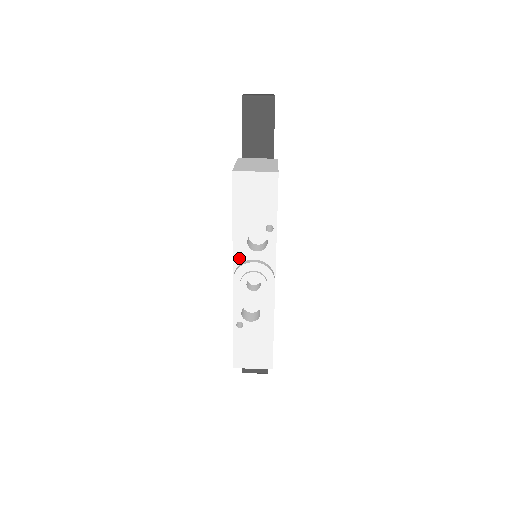
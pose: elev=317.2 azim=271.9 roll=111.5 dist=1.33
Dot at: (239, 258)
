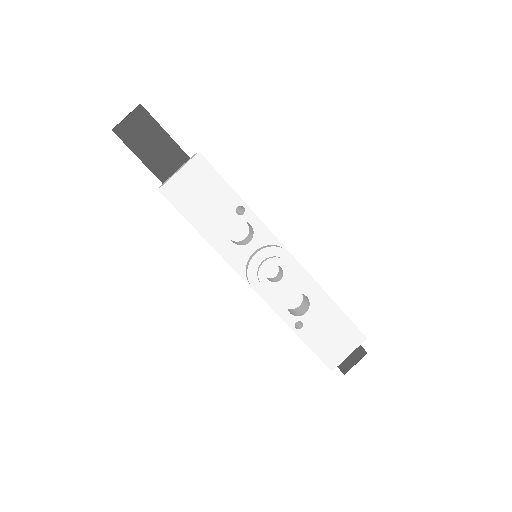
Dot at: (239, 264)
